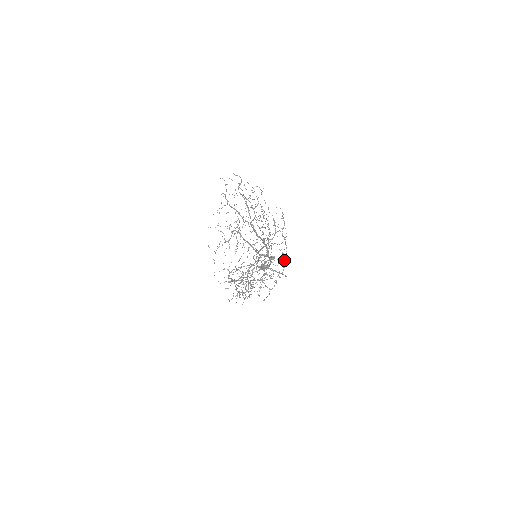
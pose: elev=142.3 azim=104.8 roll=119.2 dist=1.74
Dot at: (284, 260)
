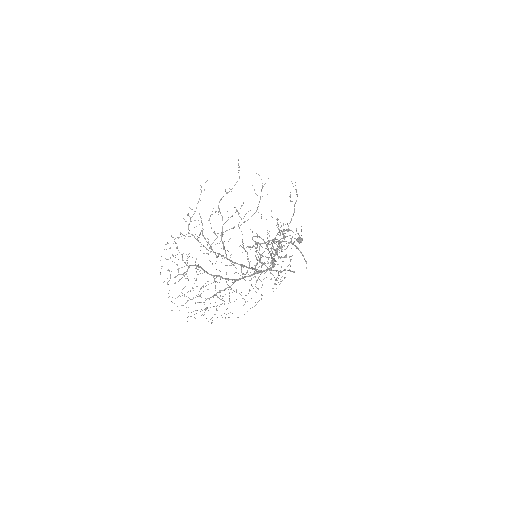
Dot at: (276, 280)
